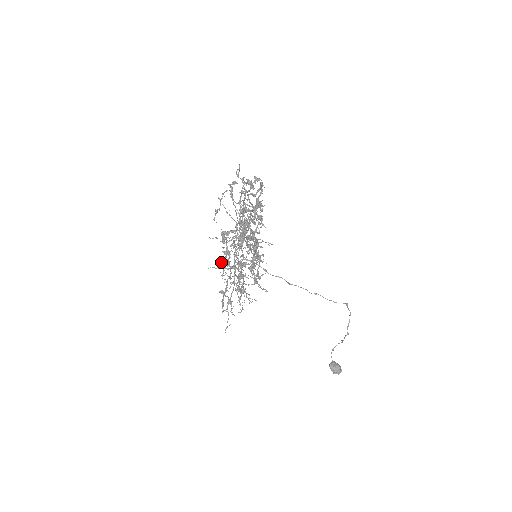
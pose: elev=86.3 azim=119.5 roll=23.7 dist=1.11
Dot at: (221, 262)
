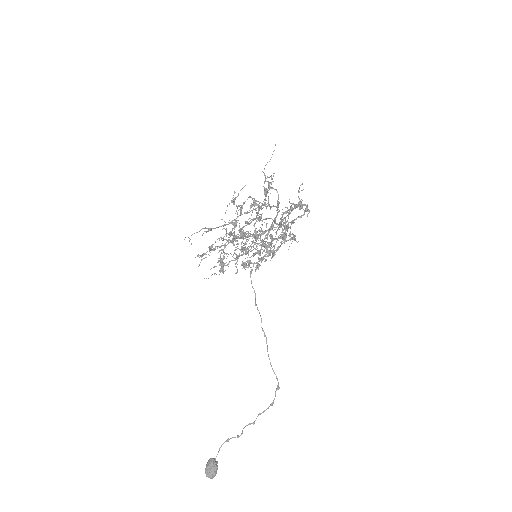
Dot at: occluded
